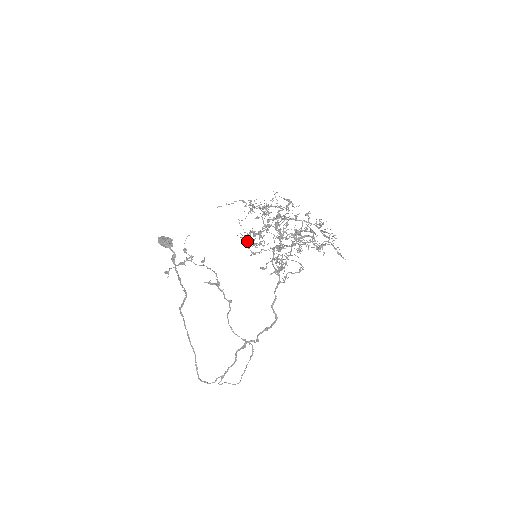
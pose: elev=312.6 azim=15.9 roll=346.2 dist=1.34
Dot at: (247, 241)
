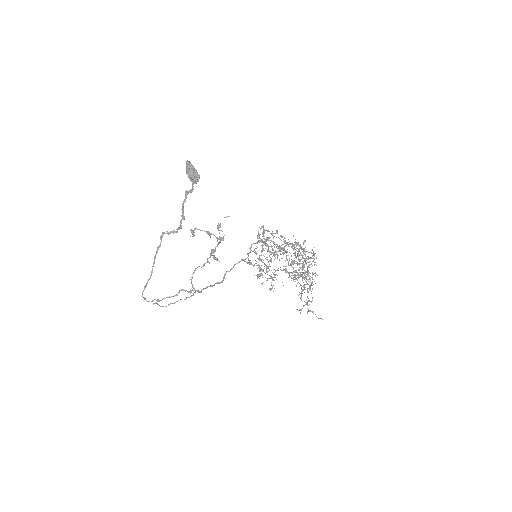
Dot at: occluded
